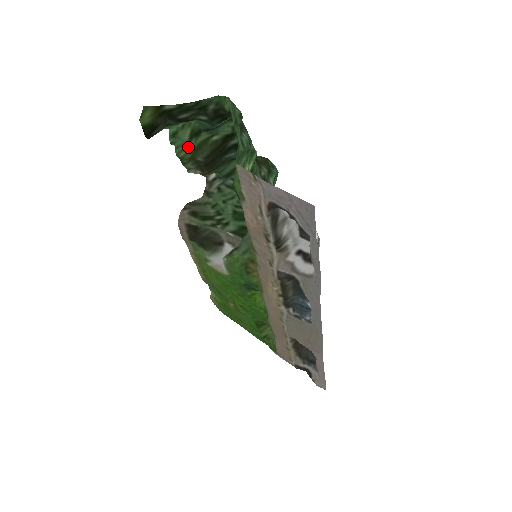
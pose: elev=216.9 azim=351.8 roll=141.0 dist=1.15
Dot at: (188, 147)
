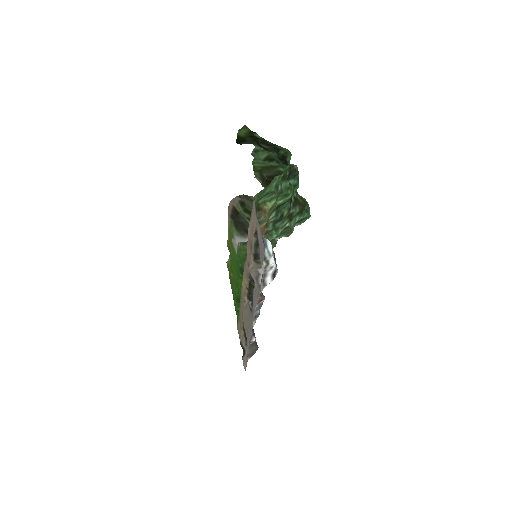
Dot at: (261, 163)
